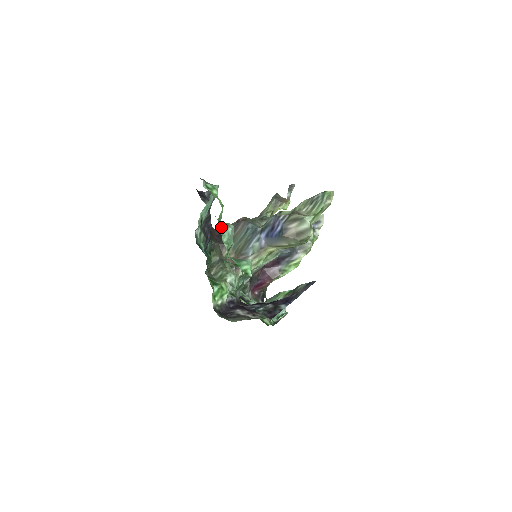
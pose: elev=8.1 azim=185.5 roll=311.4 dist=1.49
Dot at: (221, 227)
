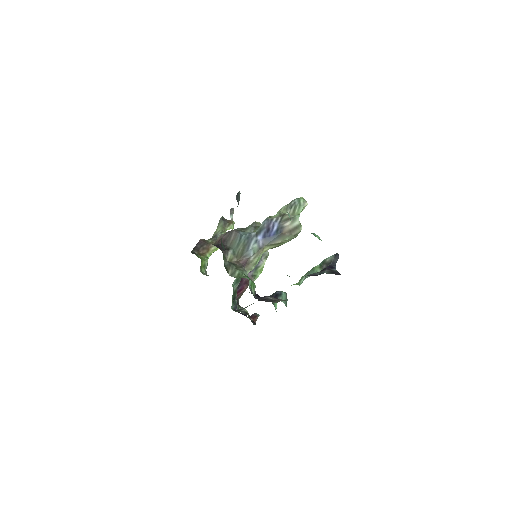
Dot at: occluded
